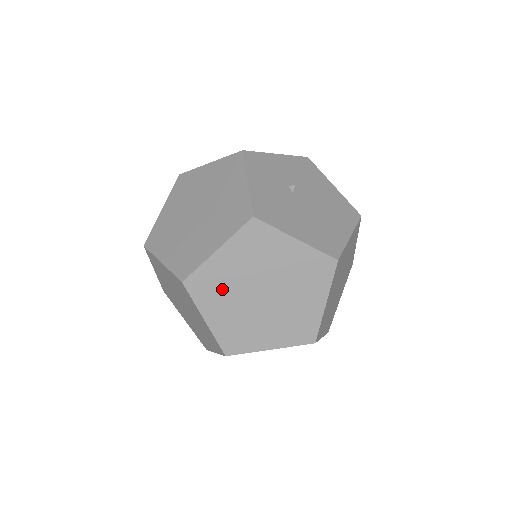
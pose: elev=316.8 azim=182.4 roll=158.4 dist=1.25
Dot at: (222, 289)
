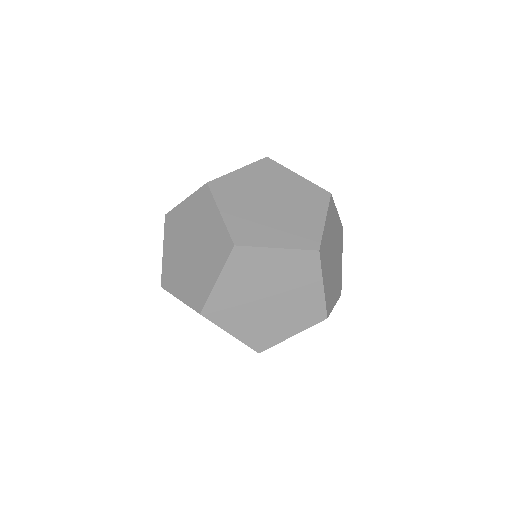
Dot at: (175, 270)
